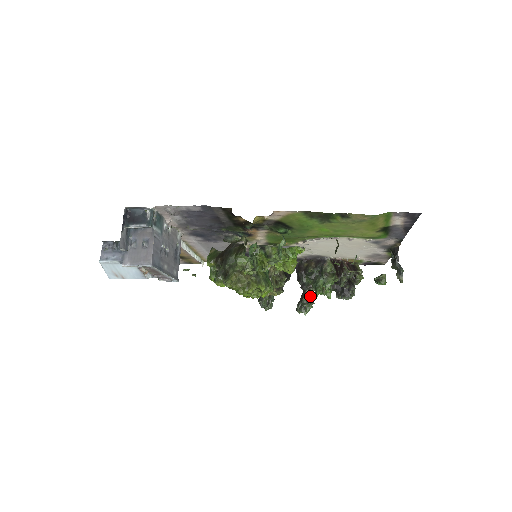
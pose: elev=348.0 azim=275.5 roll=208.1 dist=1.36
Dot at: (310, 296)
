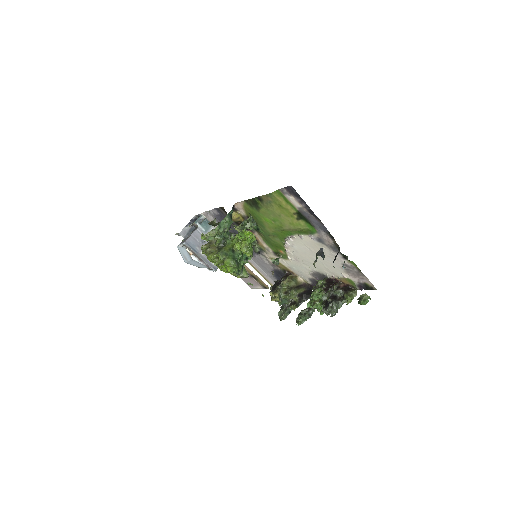
Dot at: (307, 309)
